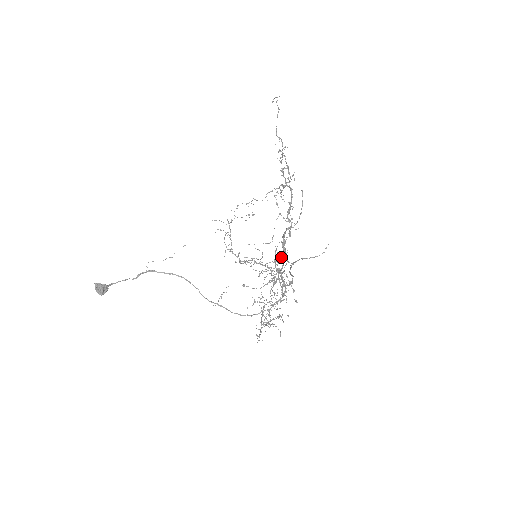
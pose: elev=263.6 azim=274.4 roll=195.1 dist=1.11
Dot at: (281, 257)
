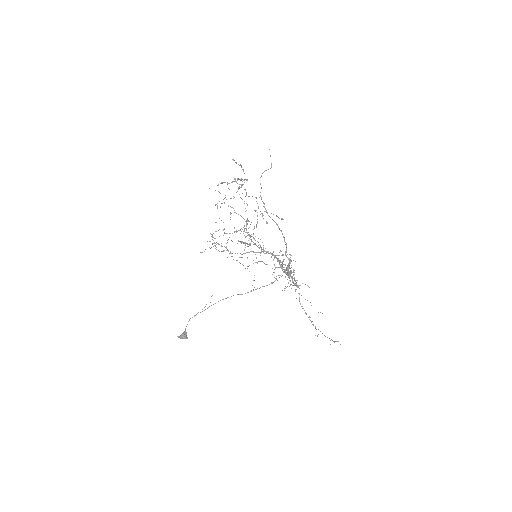
Dot at: (292, 280)
